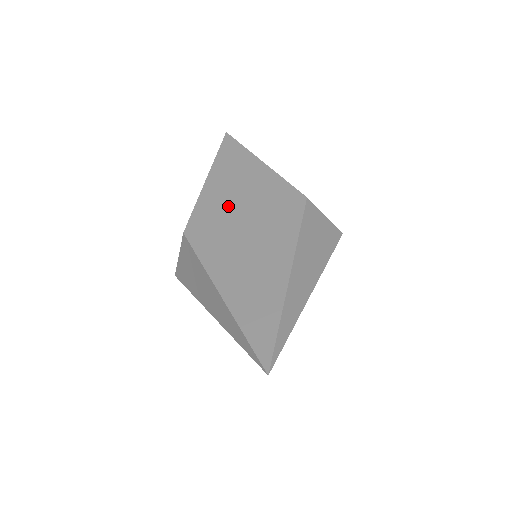
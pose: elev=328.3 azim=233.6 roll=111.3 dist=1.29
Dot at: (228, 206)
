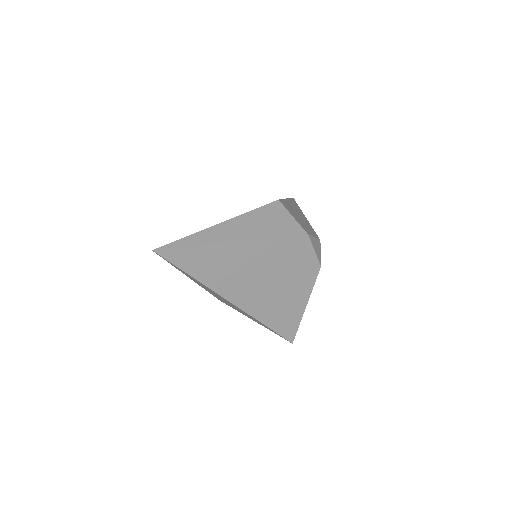
Dot at: occluded
